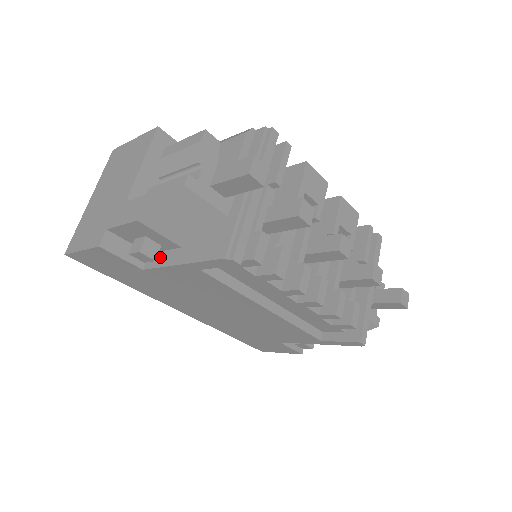
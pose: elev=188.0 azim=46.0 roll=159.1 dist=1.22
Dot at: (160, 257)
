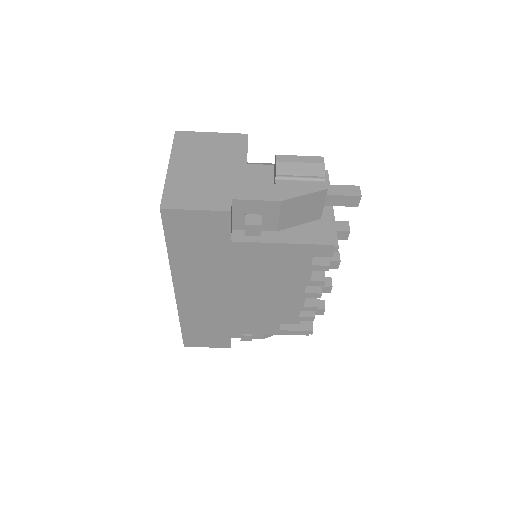
Dot at: occluded
